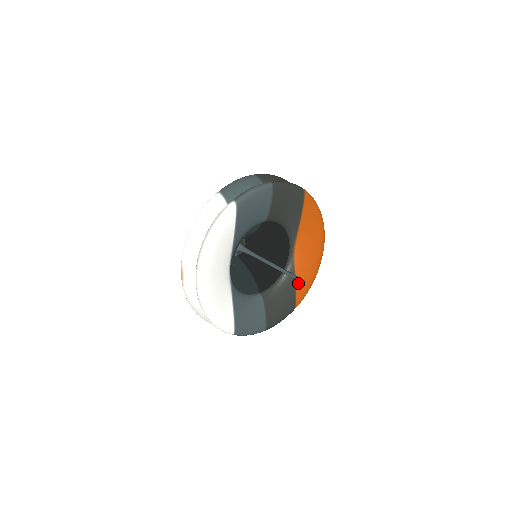
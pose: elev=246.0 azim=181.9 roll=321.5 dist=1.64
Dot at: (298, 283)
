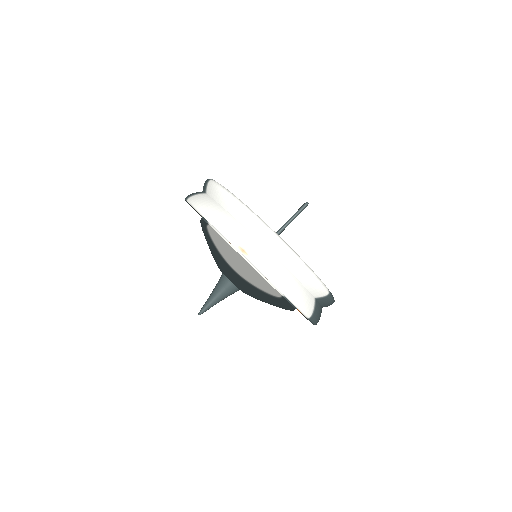
Dot at: occluded
